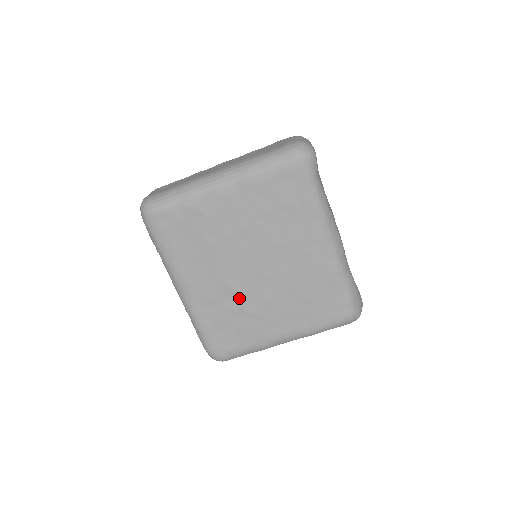
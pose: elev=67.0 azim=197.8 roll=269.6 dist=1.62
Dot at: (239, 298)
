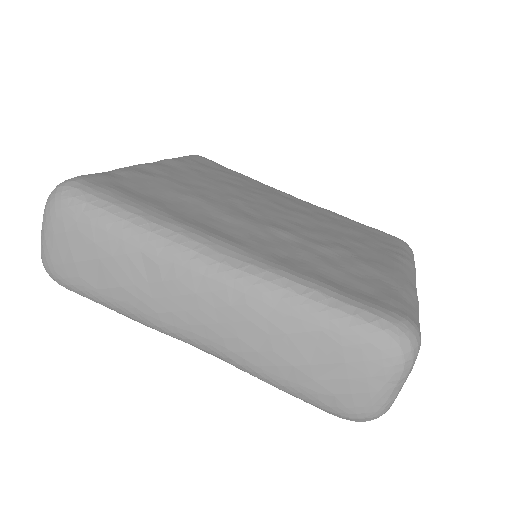
Dot at: (299, 238)
